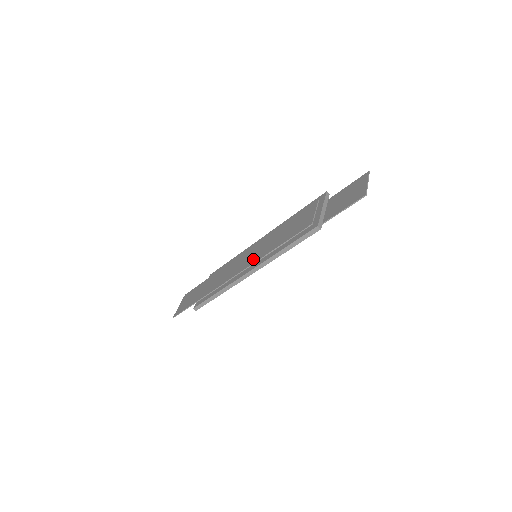
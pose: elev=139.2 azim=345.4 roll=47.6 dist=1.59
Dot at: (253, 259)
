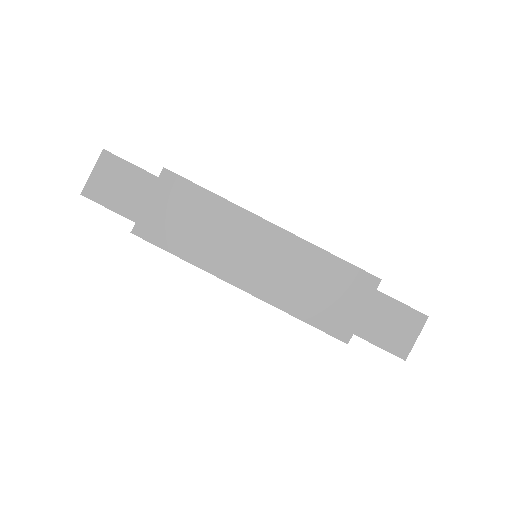
Dot at: (254, 272)
